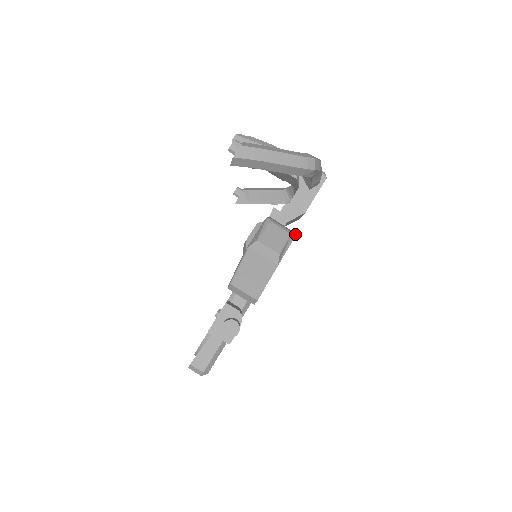
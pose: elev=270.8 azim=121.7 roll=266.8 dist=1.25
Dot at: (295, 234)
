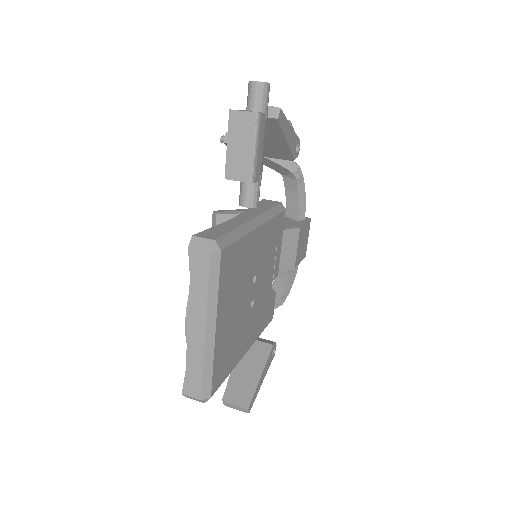
Dot at: (299, 142)
